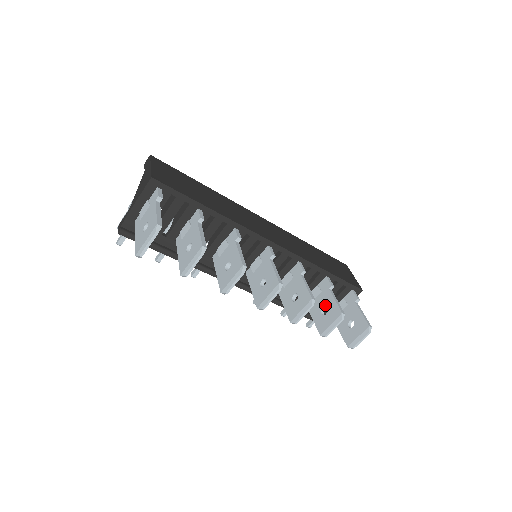
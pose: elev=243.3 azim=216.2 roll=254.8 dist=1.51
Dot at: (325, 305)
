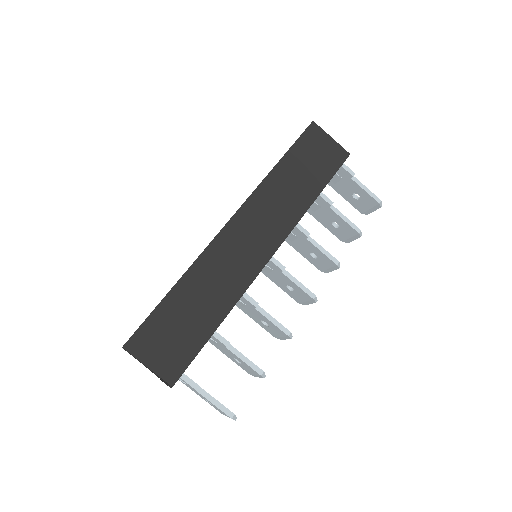
Dot at: (333, 221)
